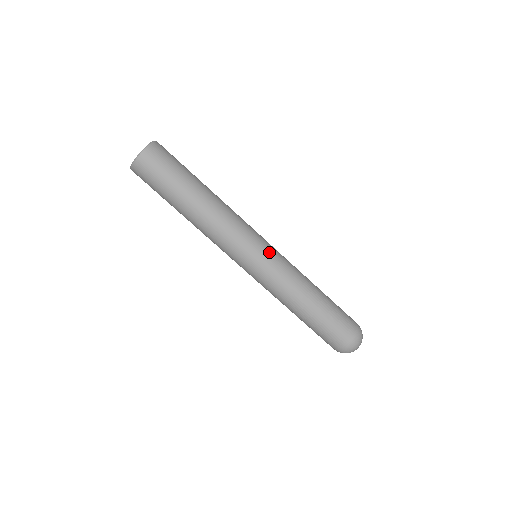
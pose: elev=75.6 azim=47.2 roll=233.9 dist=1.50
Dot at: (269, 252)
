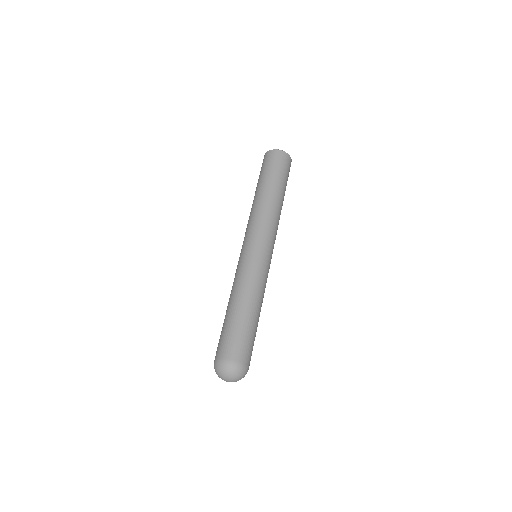
Dot at: (270, 263)
